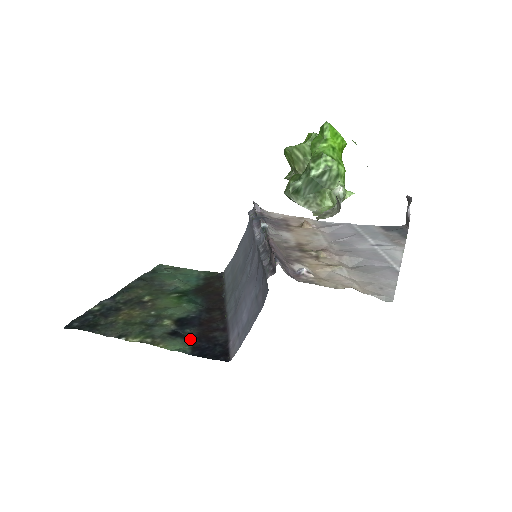
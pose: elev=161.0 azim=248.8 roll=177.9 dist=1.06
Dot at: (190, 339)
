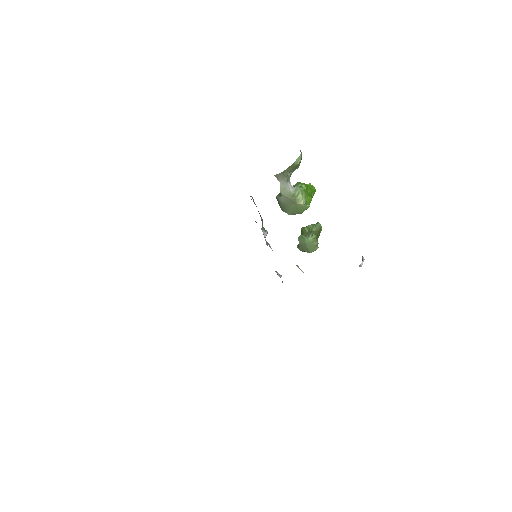
Dot at: occluded
